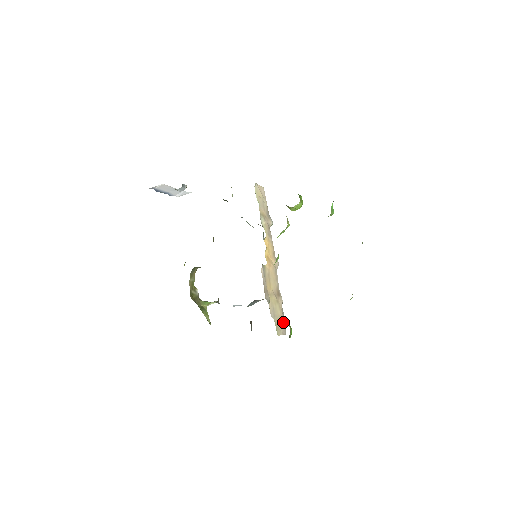
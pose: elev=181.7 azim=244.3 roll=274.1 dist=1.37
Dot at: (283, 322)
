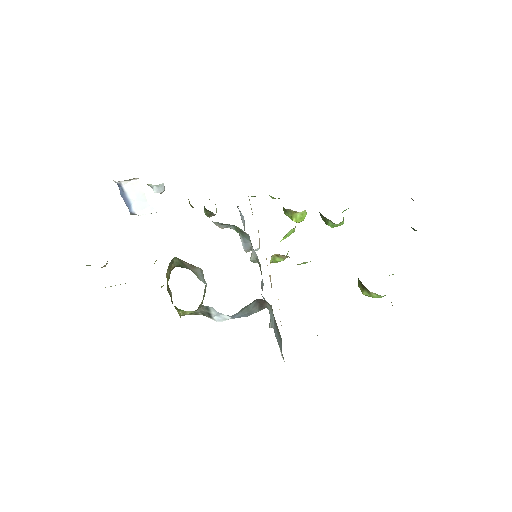
Dot at: occluded
